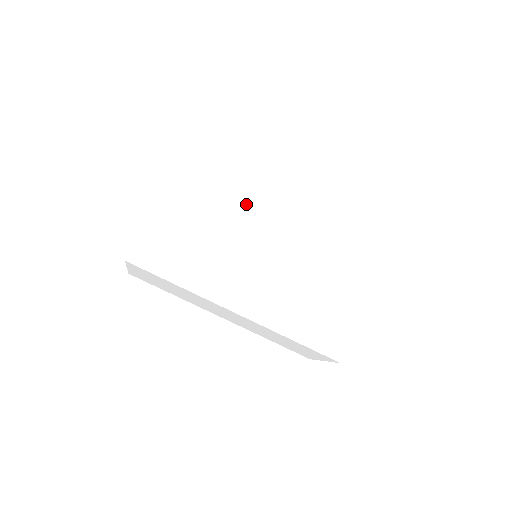
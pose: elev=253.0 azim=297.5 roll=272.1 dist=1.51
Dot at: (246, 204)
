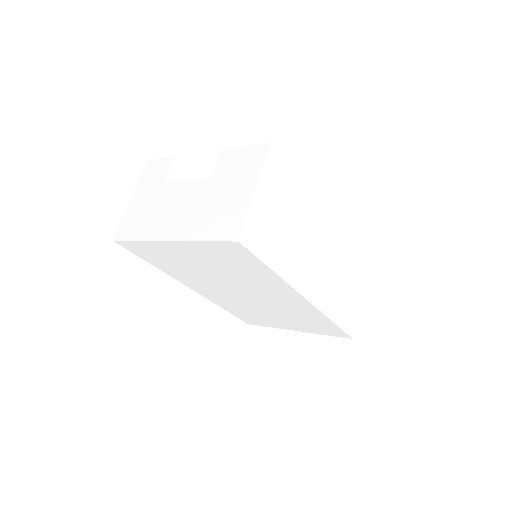
Dot at: (251, 282)
